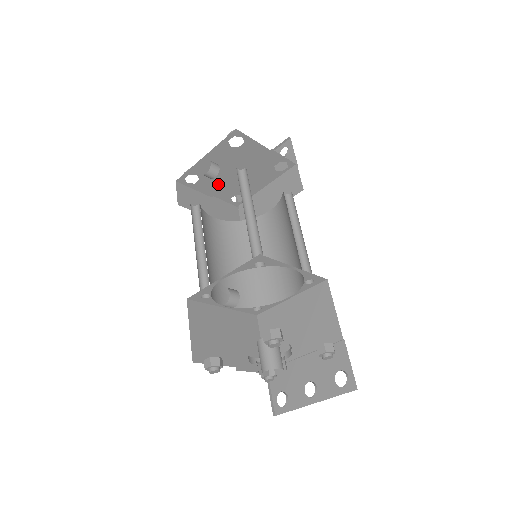
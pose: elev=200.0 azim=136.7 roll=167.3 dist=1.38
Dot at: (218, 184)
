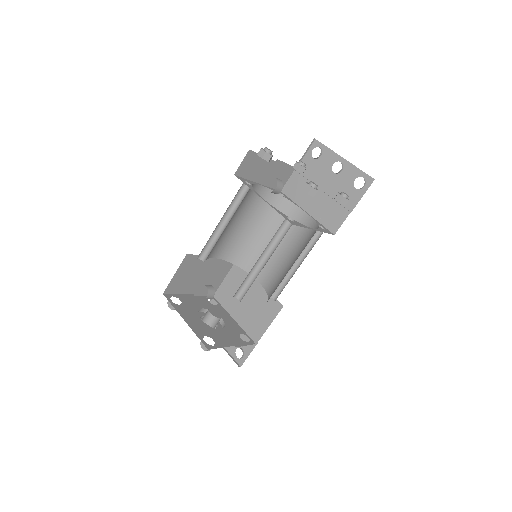
Dot at: occluded
